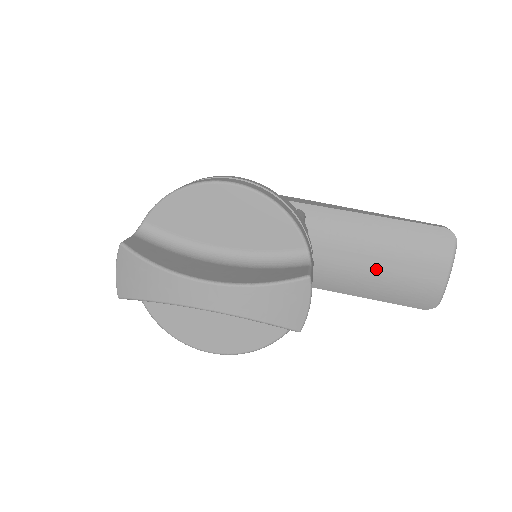
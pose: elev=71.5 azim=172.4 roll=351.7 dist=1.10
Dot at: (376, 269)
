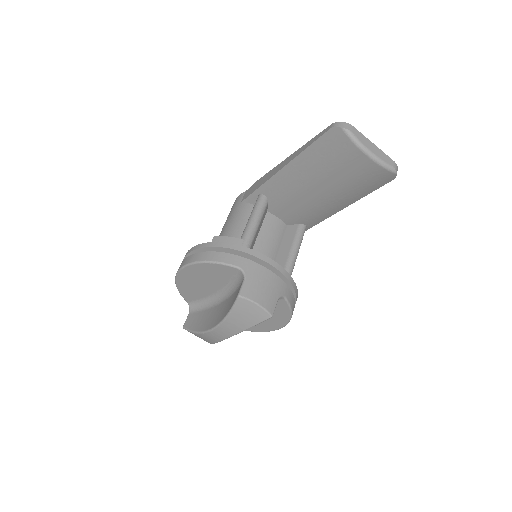
Dot at: (330, 190)
